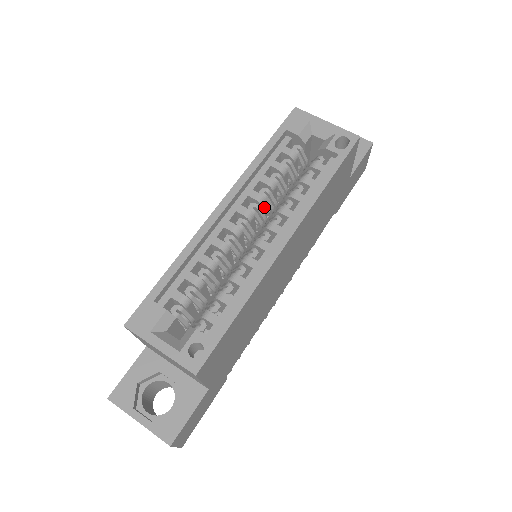
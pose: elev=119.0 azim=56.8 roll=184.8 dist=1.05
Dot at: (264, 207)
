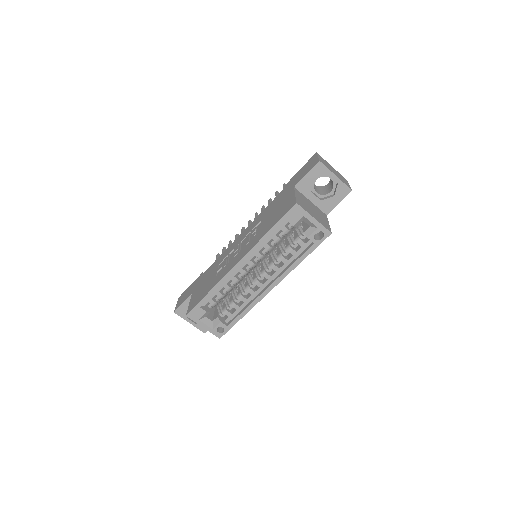
Dot at: occluded
